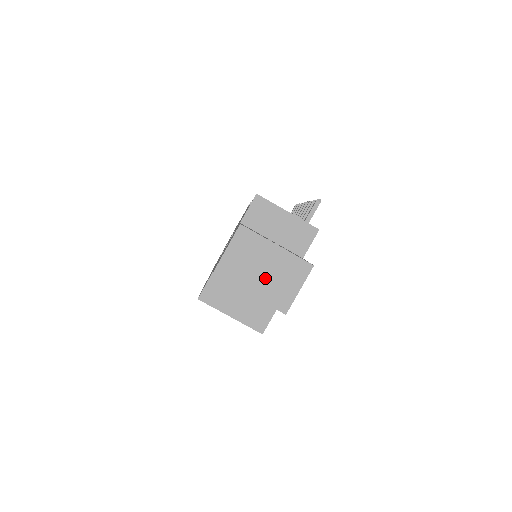
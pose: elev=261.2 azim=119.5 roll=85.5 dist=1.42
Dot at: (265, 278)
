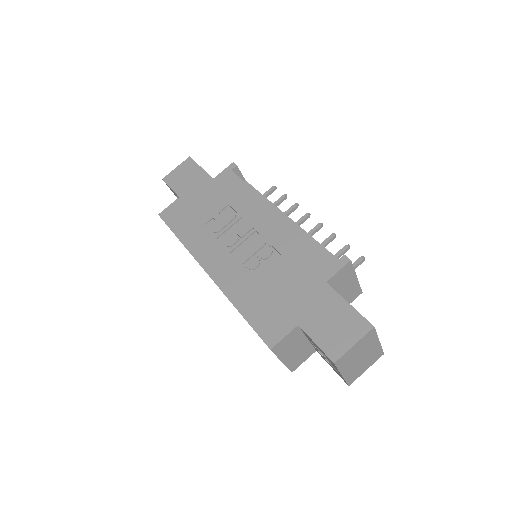
Dot at: (358, 364)
